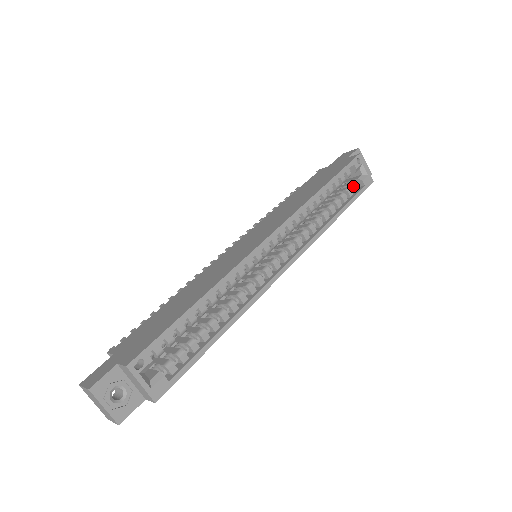
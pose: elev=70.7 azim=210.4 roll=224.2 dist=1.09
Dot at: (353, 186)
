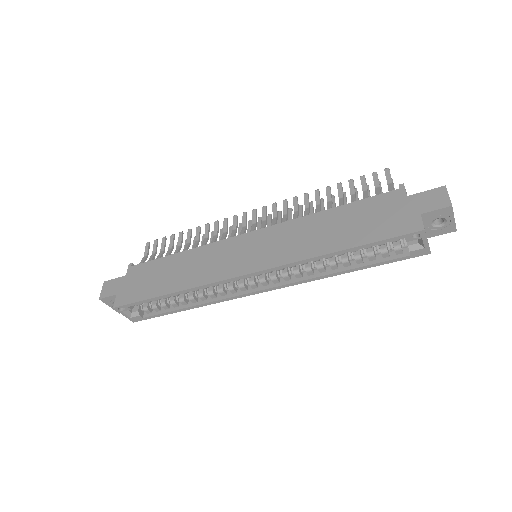
Dot at: occluded
